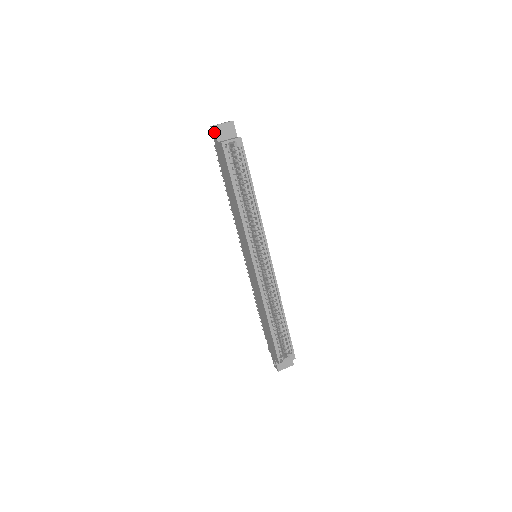
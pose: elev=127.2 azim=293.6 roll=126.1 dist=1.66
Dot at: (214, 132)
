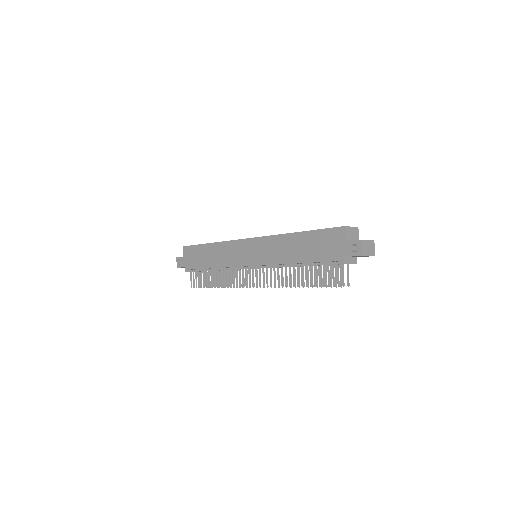
Dot at: (180, 265)
